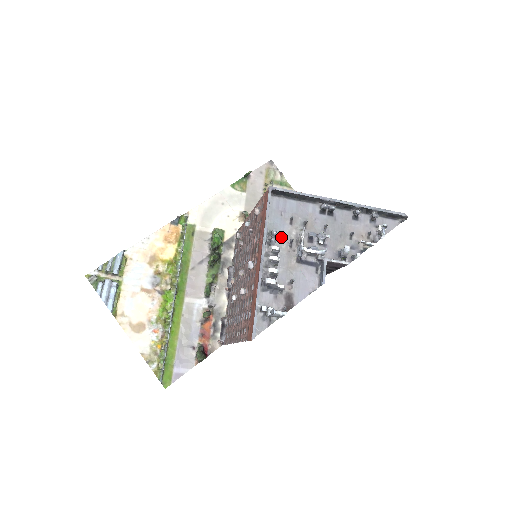
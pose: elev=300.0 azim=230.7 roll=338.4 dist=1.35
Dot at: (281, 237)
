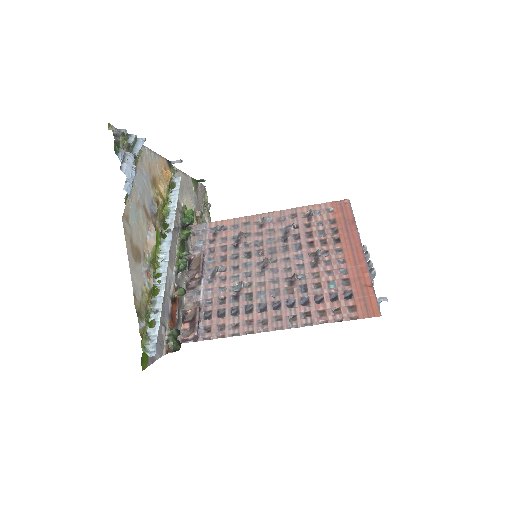
Dot at: occluded
